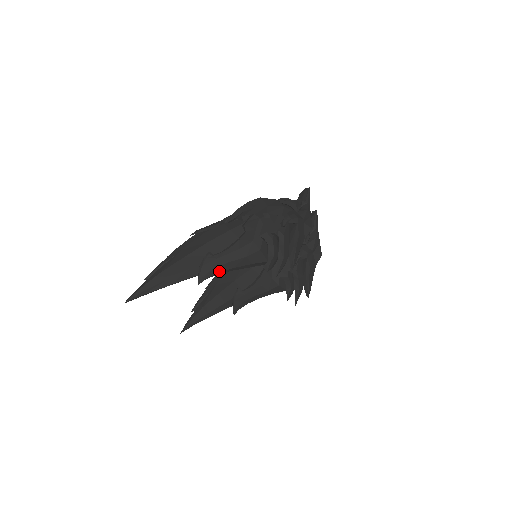
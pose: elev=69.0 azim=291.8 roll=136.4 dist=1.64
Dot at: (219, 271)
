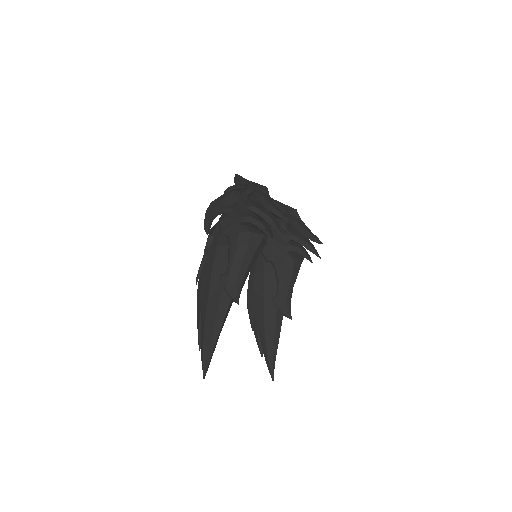
Dot at: (241, 279)
